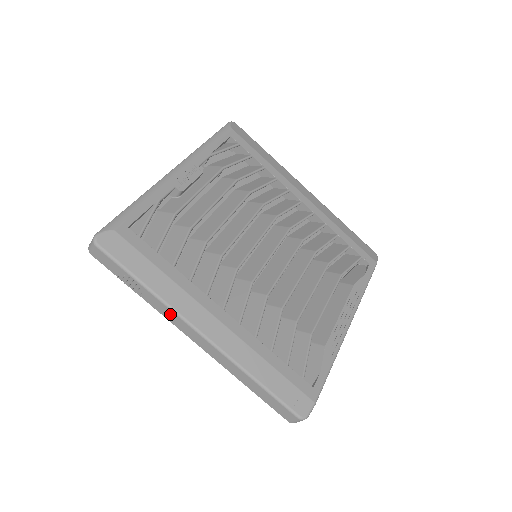
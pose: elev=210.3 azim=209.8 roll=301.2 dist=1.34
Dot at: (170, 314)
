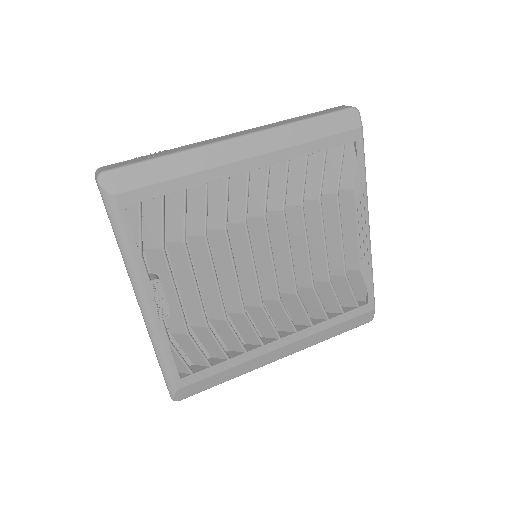
Dot at: occluded
